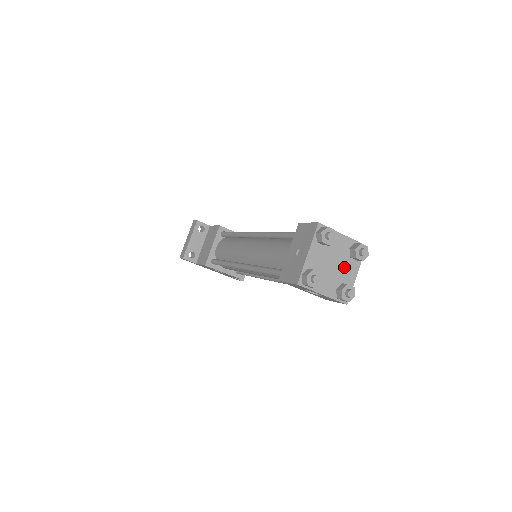
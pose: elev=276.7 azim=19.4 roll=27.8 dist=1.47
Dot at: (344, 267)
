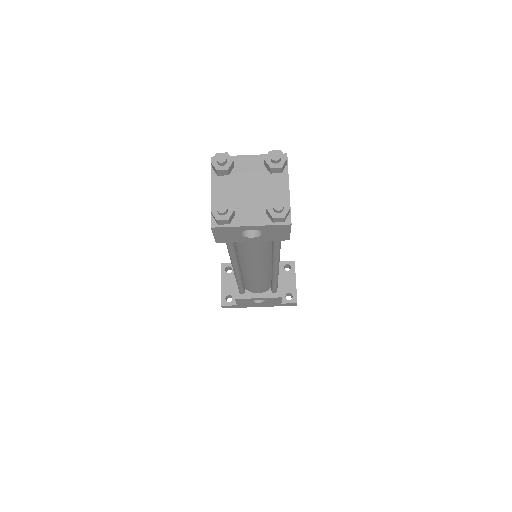
Dot at: (267, 187)
